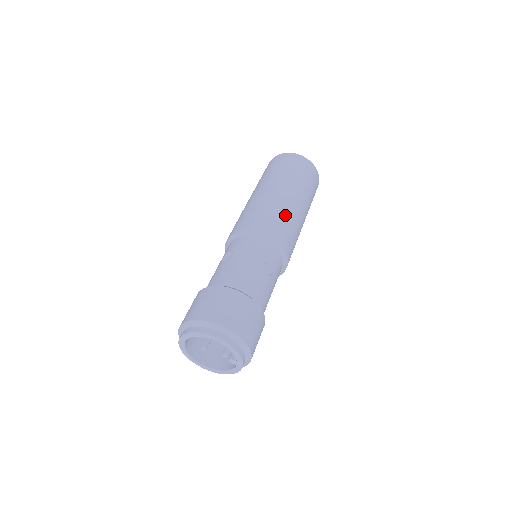
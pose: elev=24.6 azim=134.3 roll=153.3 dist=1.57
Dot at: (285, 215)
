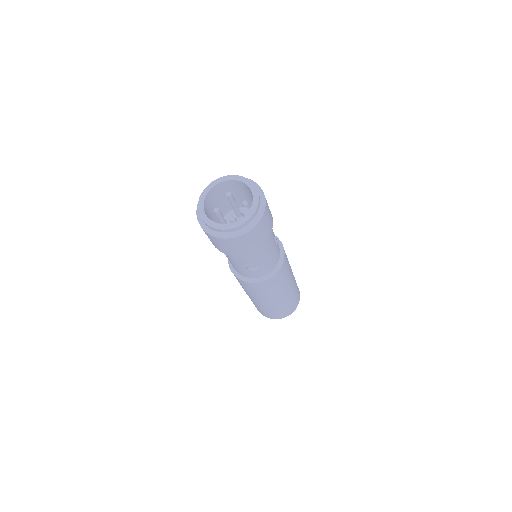
Dot at: occluded
